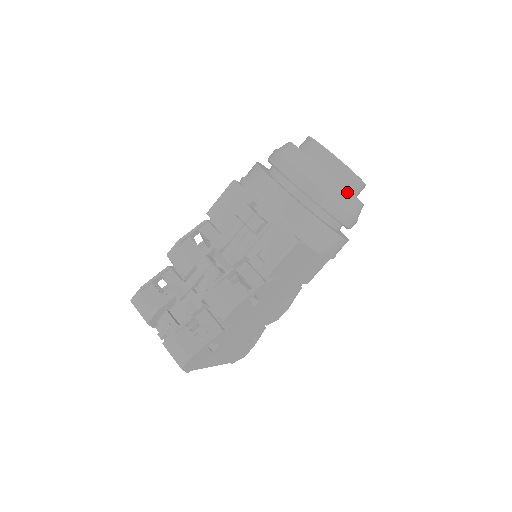
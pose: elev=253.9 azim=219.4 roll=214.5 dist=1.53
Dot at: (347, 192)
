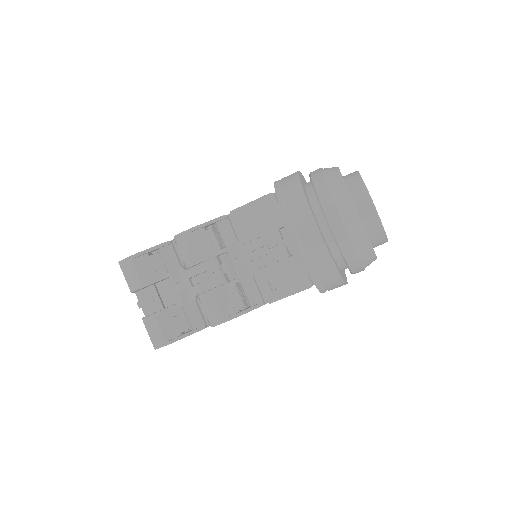
Dot at: (373, 253)
